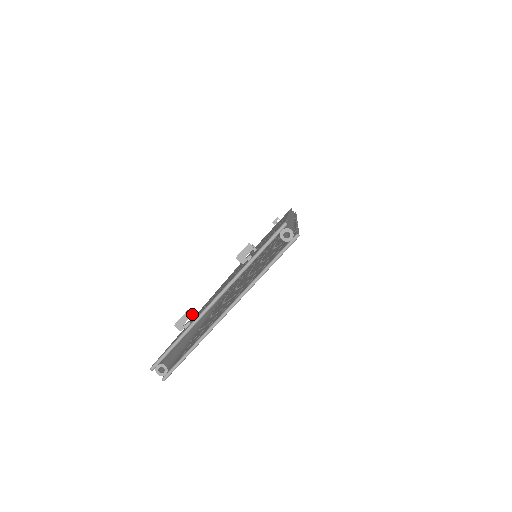
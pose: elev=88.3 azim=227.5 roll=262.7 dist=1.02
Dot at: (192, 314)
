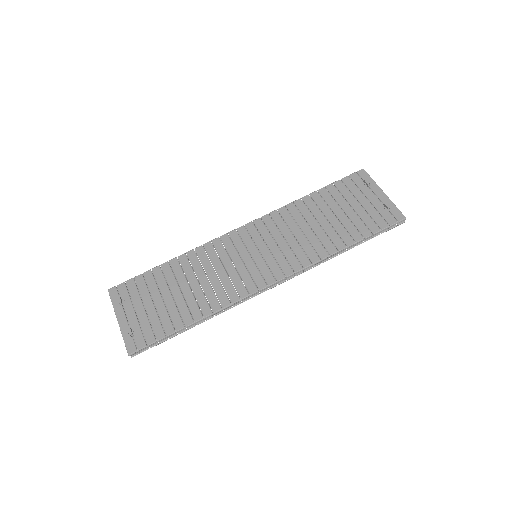
Dot at: (123, 303)
